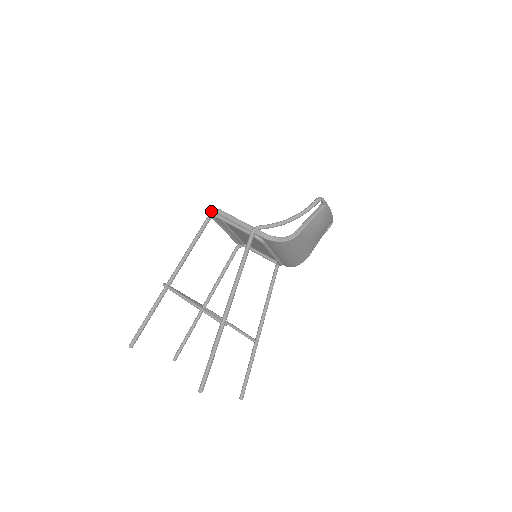
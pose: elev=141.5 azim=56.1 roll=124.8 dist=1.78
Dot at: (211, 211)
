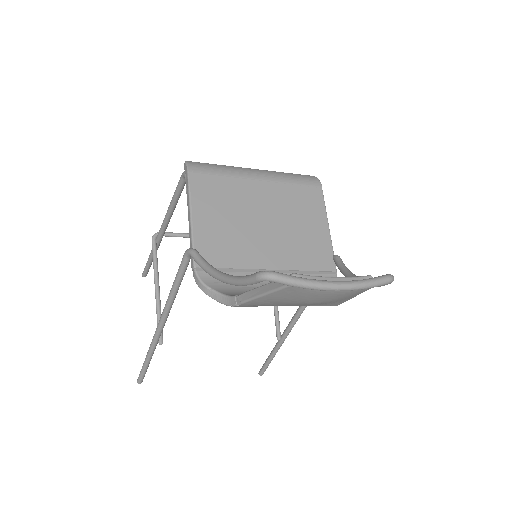
Dot at: (184, 166)
